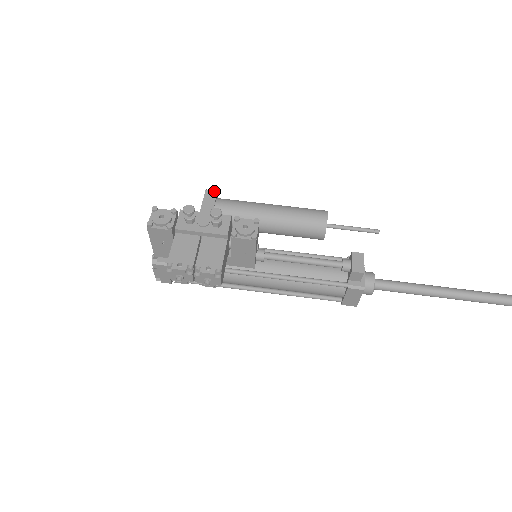
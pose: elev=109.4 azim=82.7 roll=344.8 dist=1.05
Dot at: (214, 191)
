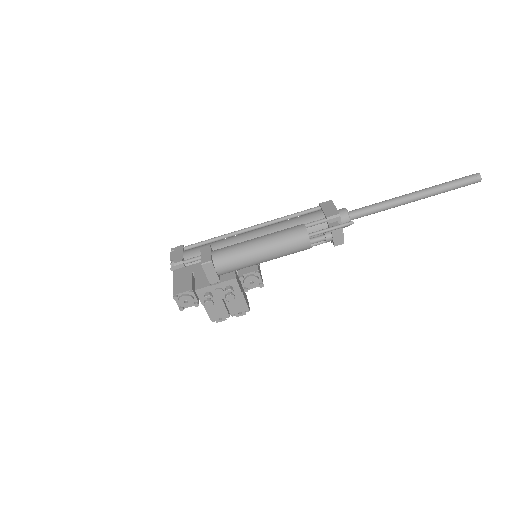
Dot at: (209, 264)
